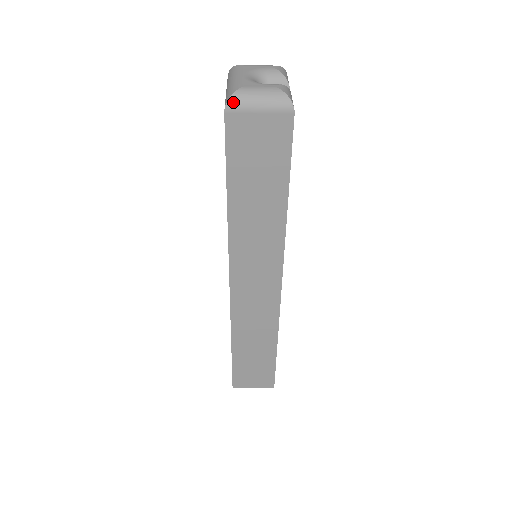
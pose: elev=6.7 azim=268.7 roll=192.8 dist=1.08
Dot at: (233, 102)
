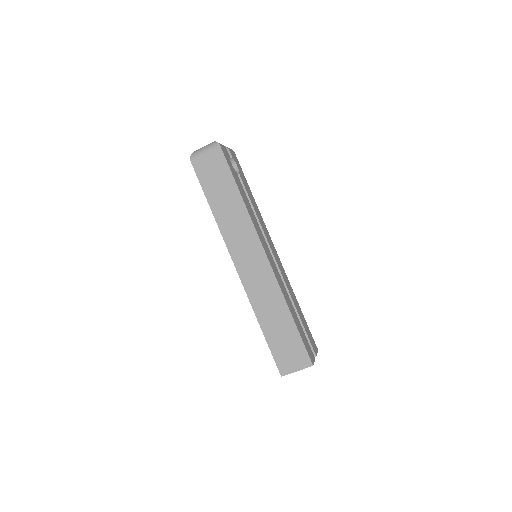
Dot at: (193, 155)
